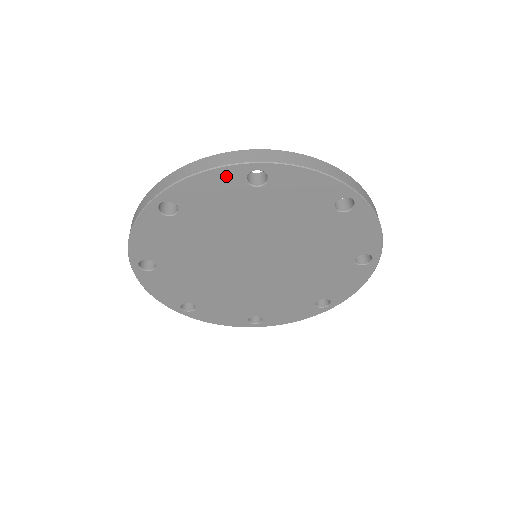
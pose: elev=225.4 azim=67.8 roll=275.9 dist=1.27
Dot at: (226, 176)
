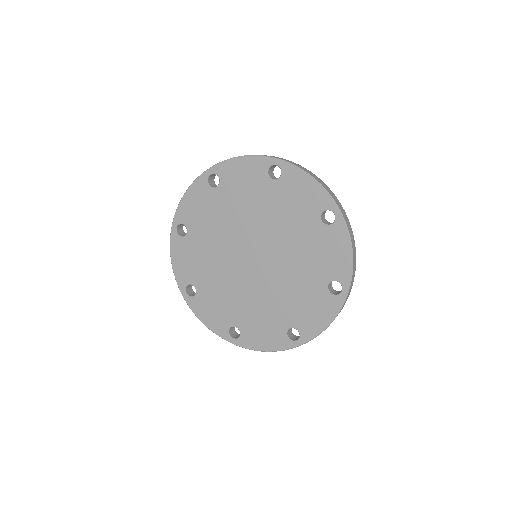
Dot at: (198, 188)
